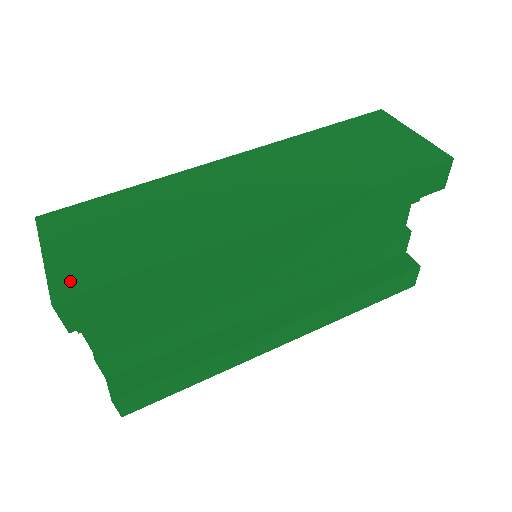
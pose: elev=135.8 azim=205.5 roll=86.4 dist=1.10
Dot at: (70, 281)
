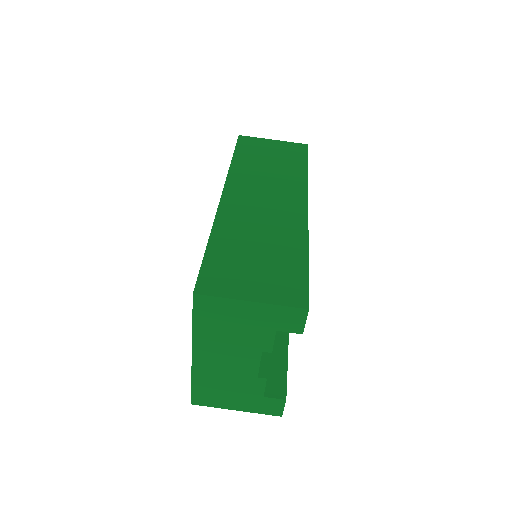
Dot at: (291, 295)
